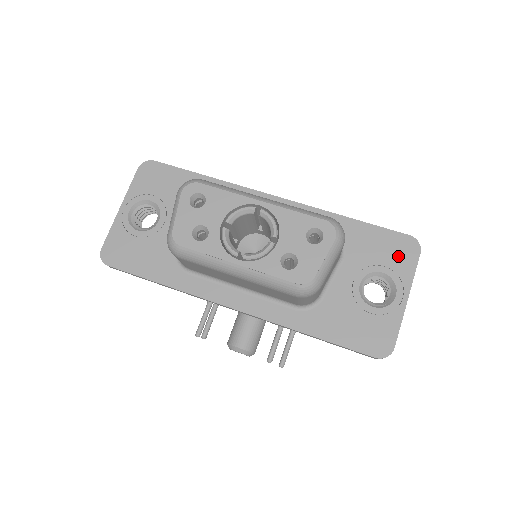
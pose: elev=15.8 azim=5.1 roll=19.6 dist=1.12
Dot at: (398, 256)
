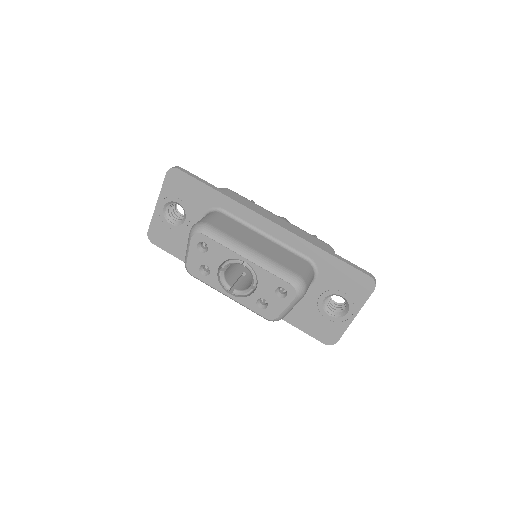
Dot at: (356, 288)
